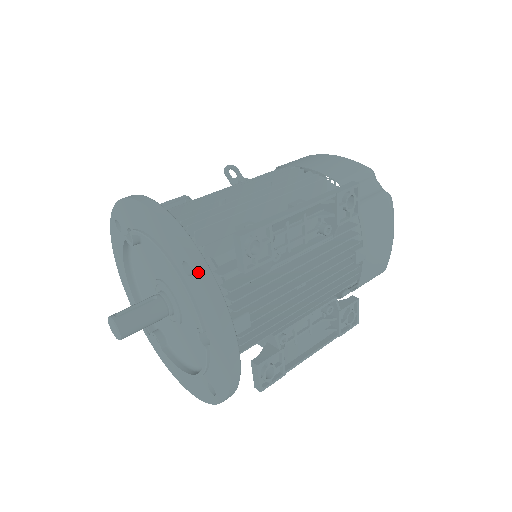
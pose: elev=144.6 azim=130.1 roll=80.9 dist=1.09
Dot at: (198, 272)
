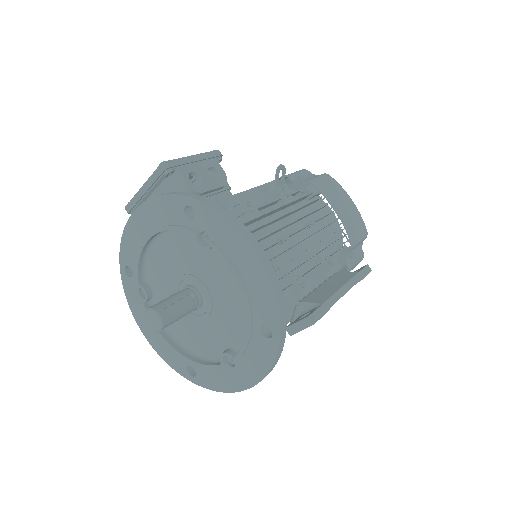
Dot at: (279, 346)
